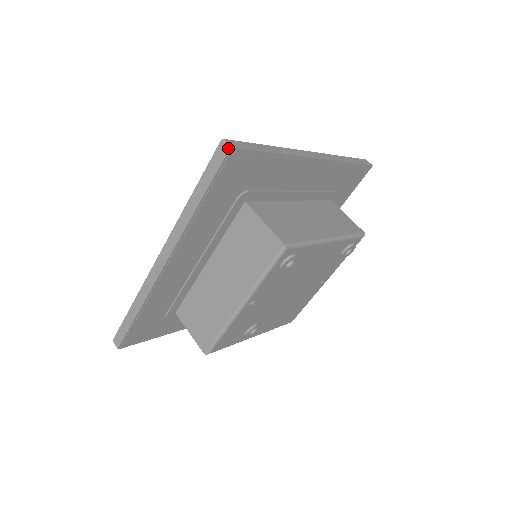
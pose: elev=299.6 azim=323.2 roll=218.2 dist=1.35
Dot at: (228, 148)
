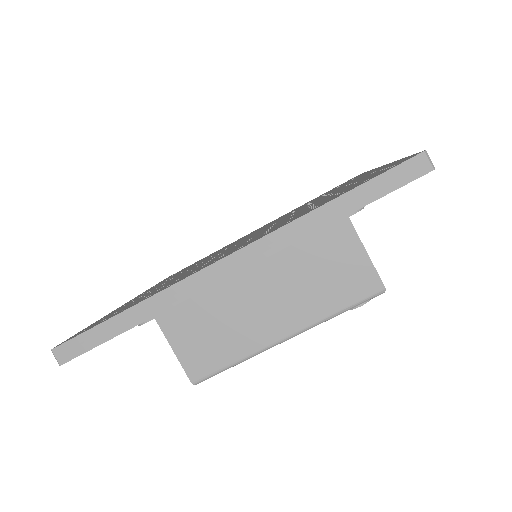
Dot at: (432, 167)
